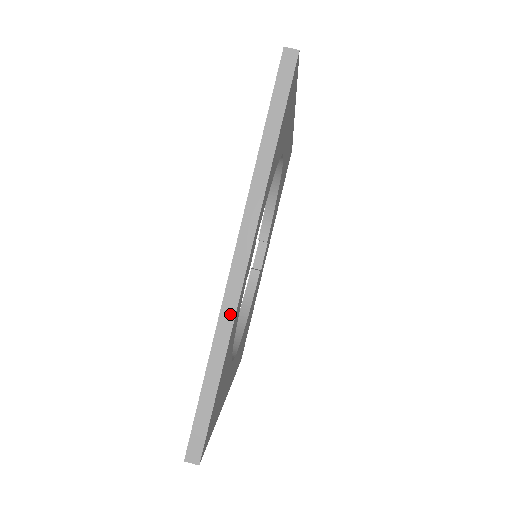
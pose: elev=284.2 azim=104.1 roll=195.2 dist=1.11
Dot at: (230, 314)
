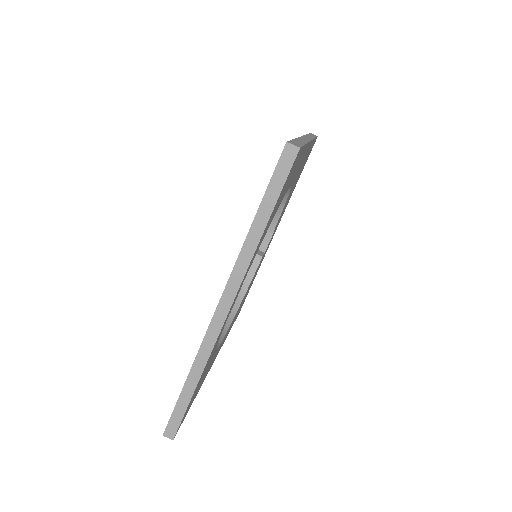
Dot at: (208, 348)
